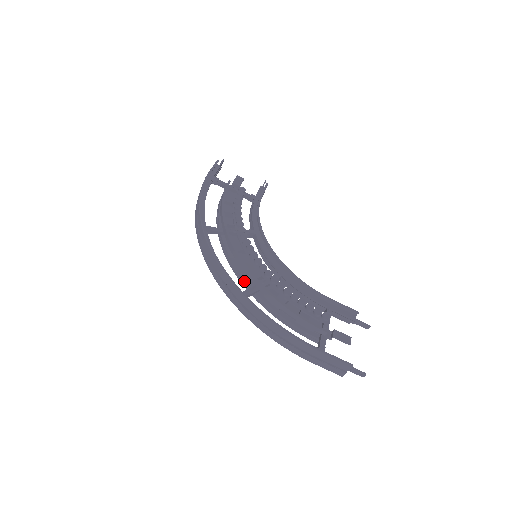
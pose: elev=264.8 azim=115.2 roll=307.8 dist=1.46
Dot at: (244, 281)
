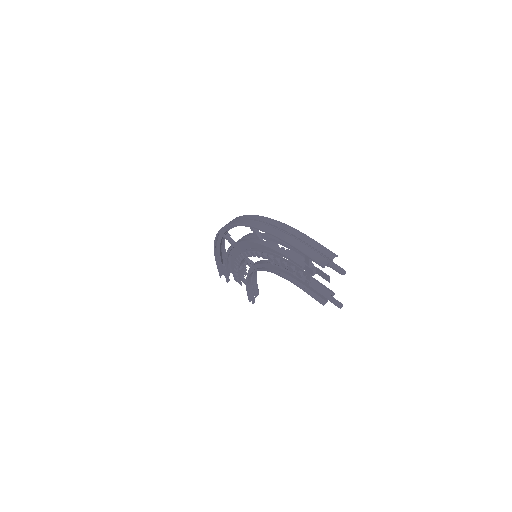
Dot at: (249, 239)
